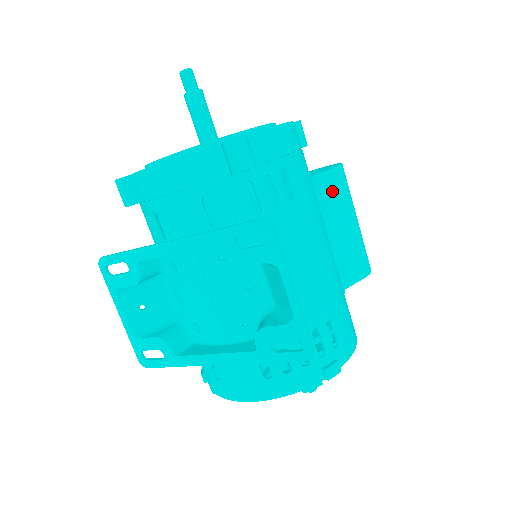
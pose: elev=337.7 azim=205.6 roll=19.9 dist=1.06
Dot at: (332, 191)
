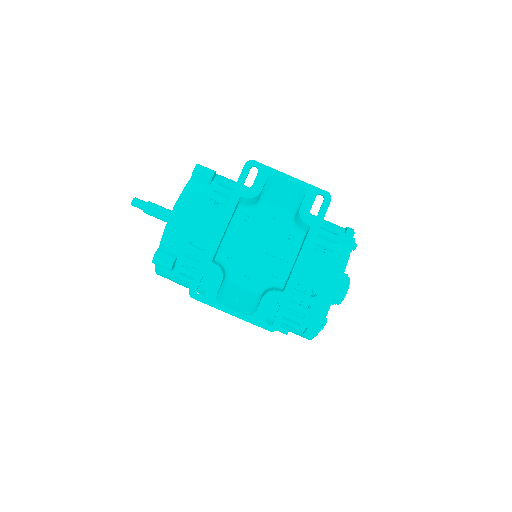
Dot at: occluded
